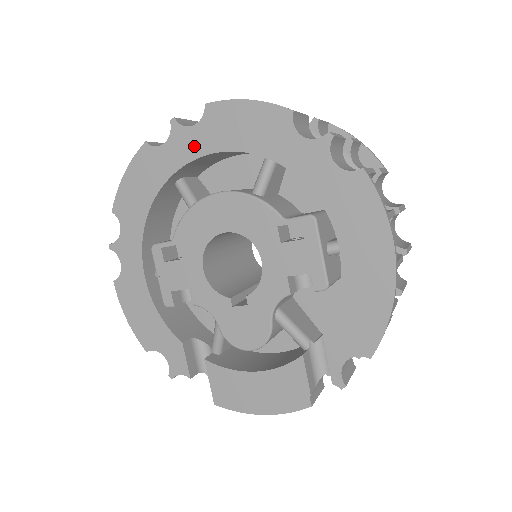
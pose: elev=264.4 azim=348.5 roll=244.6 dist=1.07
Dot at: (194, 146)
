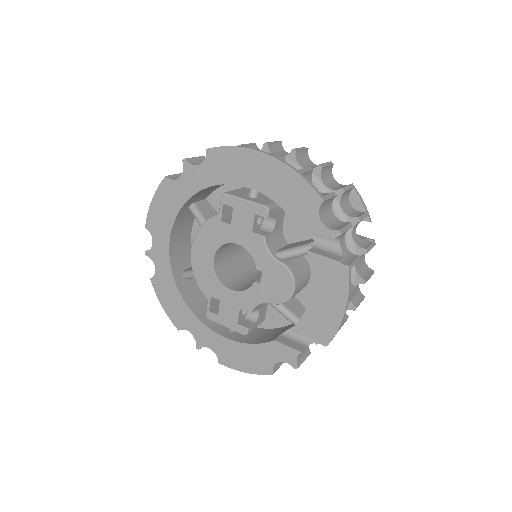
Dot at: (162, 248)
